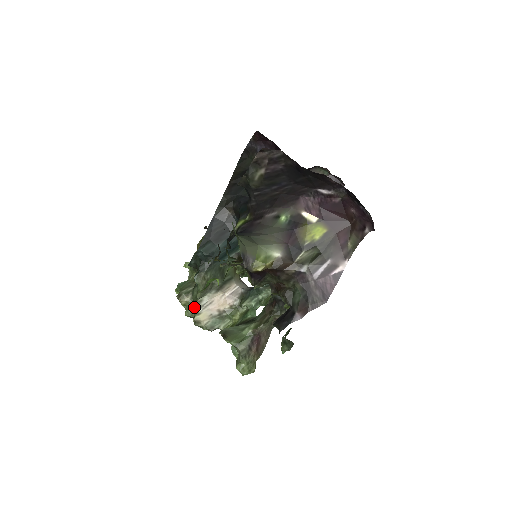
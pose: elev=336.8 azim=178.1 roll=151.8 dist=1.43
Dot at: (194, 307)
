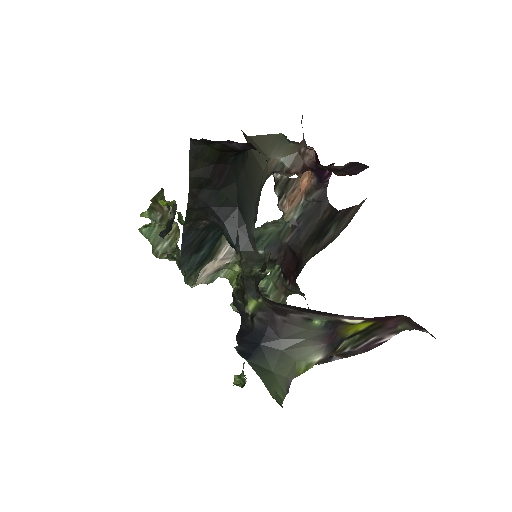
Dot at: occluded
